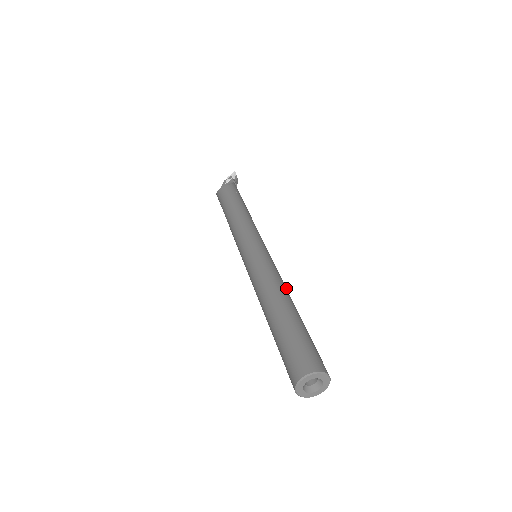
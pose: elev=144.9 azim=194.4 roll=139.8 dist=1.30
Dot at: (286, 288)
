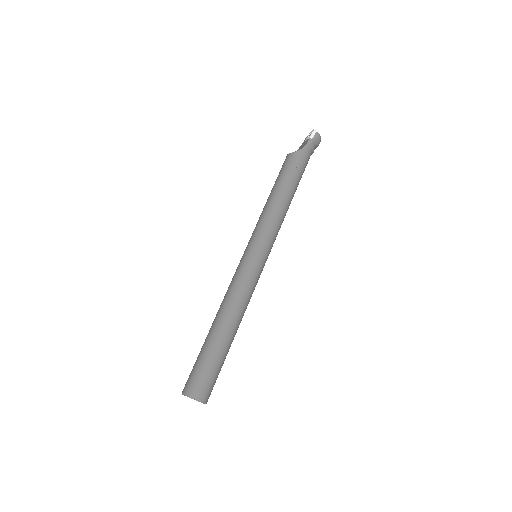
Dot at: (240, 306)
